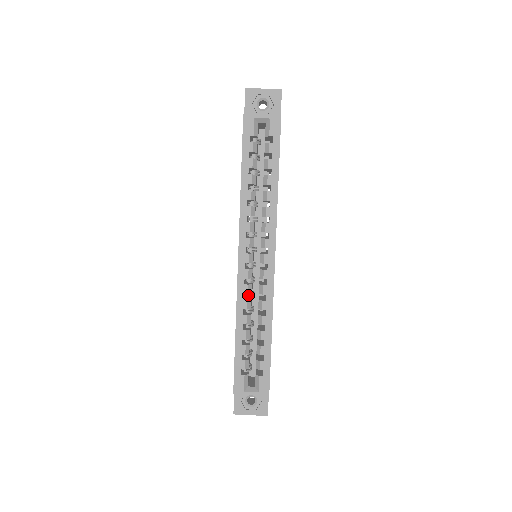
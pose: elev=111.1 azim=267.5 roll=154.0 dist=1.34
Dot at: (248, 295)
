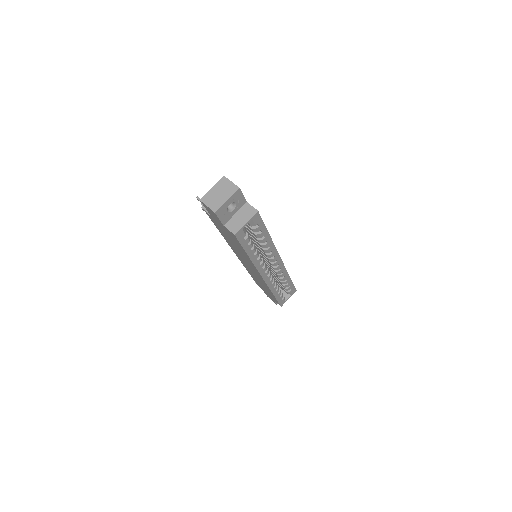
Dot at: occluded
